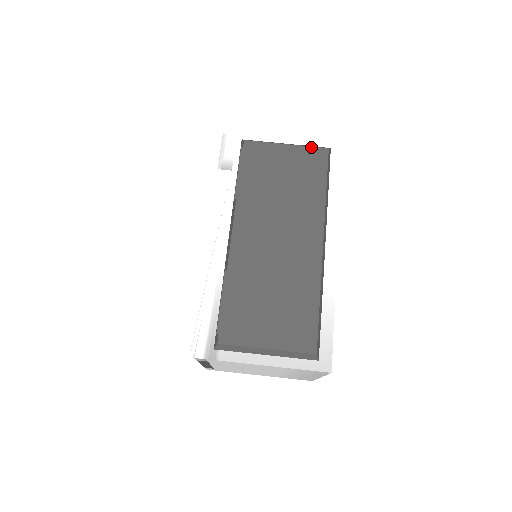
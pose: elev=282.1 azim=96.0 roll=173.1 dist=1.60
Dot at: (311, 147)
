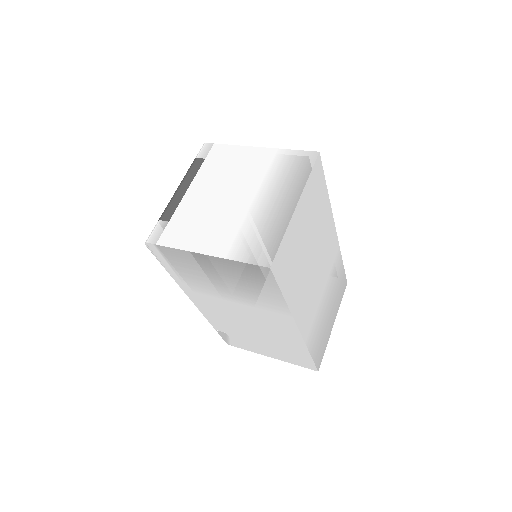
Dot at: occluded
